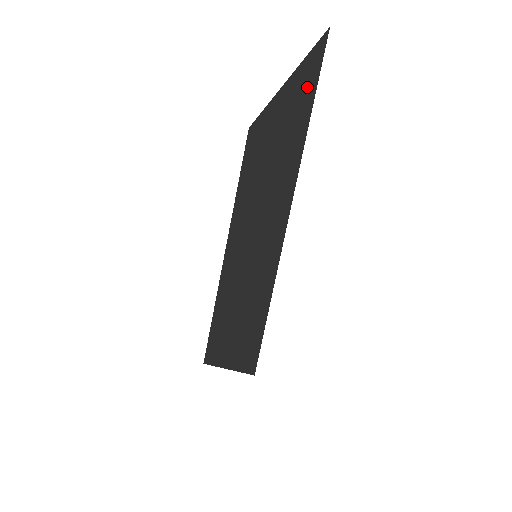
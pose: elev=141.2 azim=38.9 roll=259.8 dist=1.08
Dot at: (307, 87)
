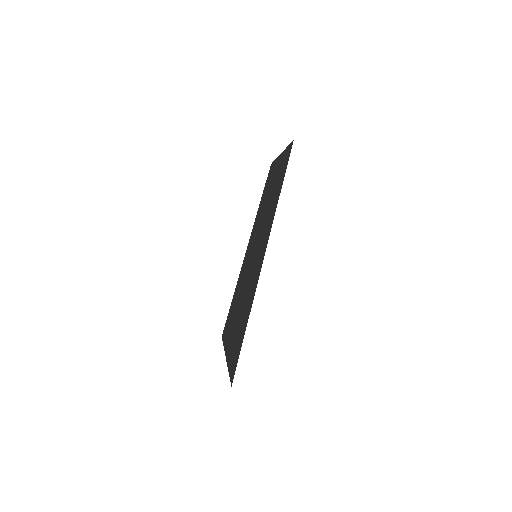
Dot at: (285, 163)
